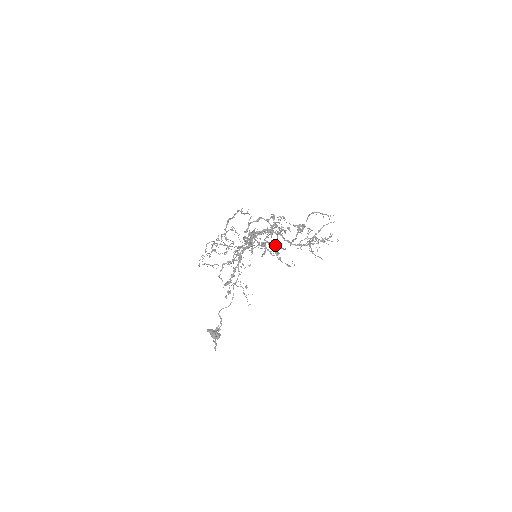
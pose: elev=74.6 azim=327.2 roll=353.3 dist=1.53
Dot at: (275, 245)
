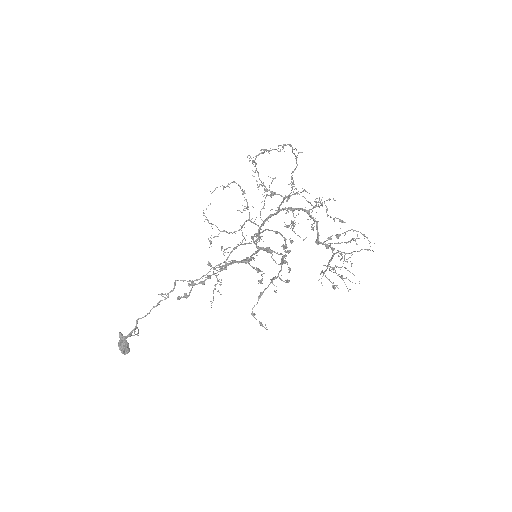
Dot at: (282, 260)
